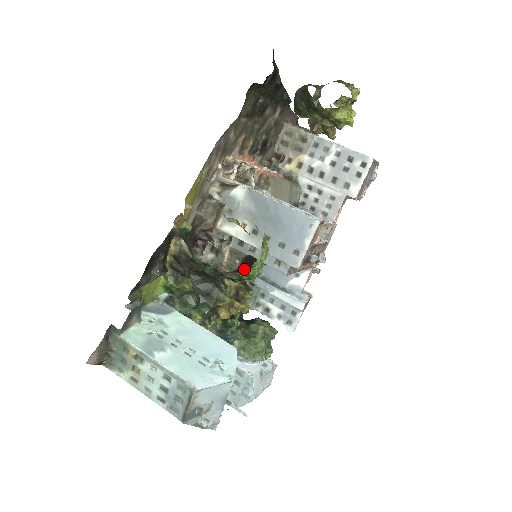
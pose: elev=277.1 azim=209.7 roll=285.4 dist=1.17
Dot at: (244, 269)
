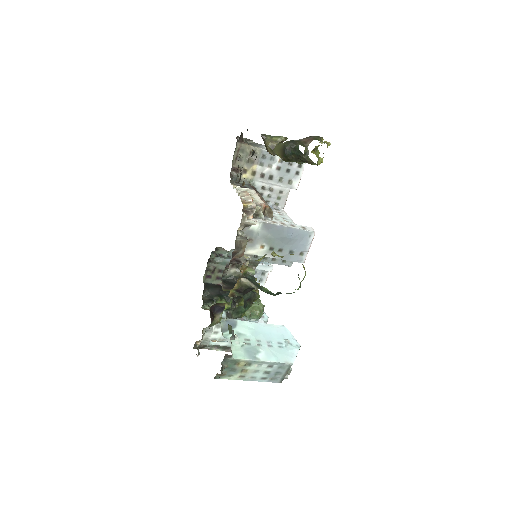
Dot at: (222, 257)
